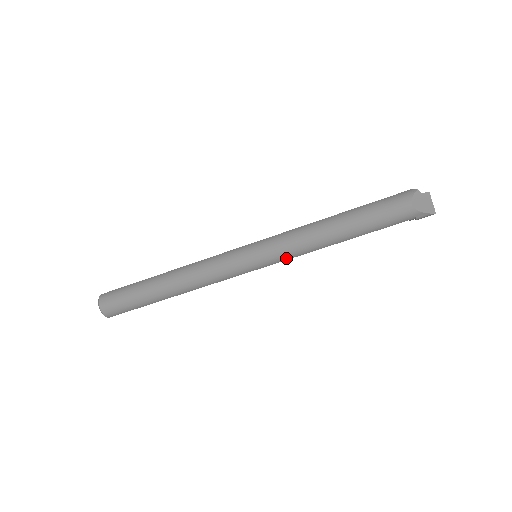
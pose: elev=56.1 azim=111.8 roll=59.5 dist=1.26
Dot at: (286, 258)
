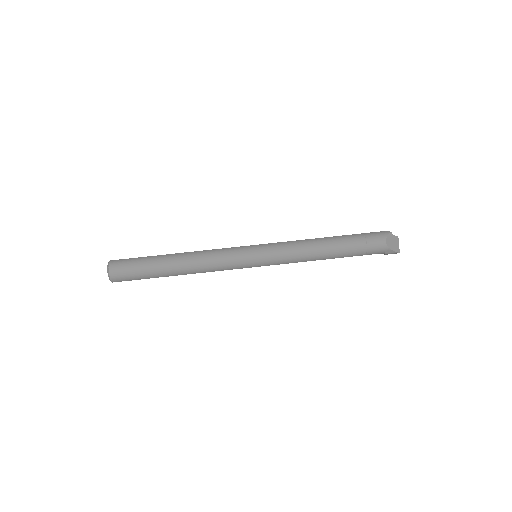
Dot at: (282, 262)
